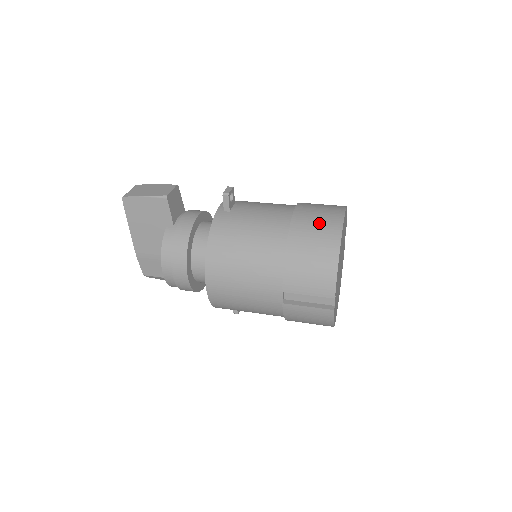
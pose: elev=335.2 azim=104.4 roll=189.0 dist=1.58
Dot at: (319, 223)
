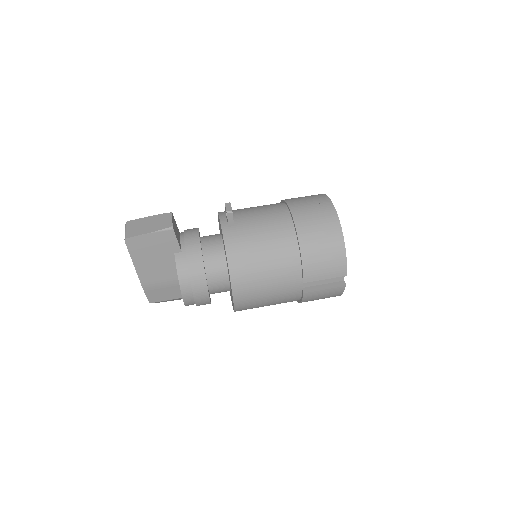
Dot at: (318, 217)
